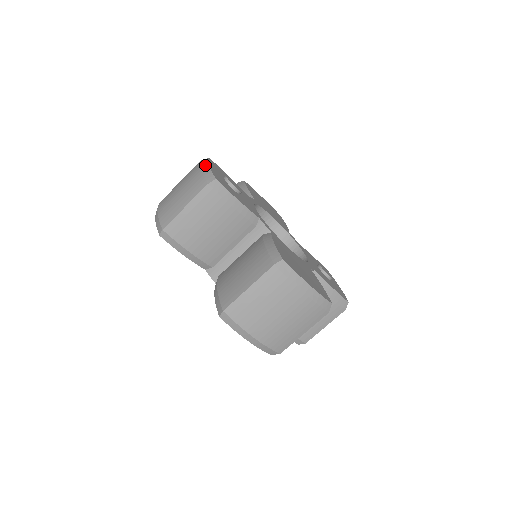
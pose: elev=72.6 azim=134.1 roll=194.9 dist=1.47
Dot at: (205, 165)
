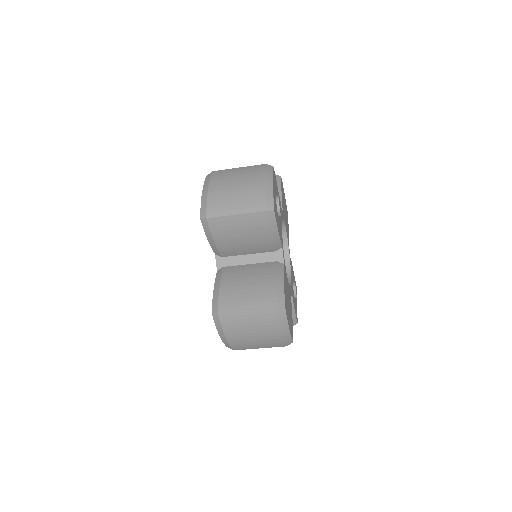
Dot at: (270, 184)
